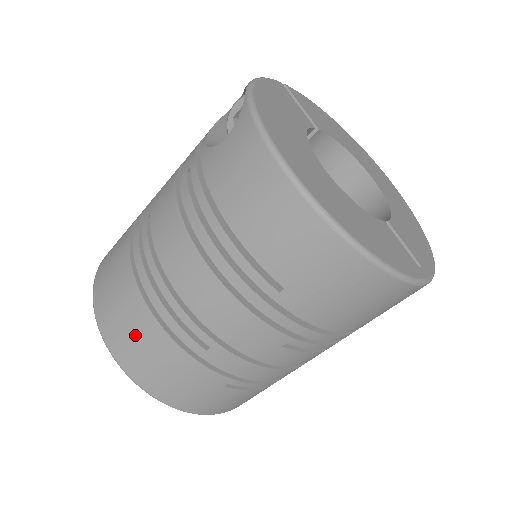
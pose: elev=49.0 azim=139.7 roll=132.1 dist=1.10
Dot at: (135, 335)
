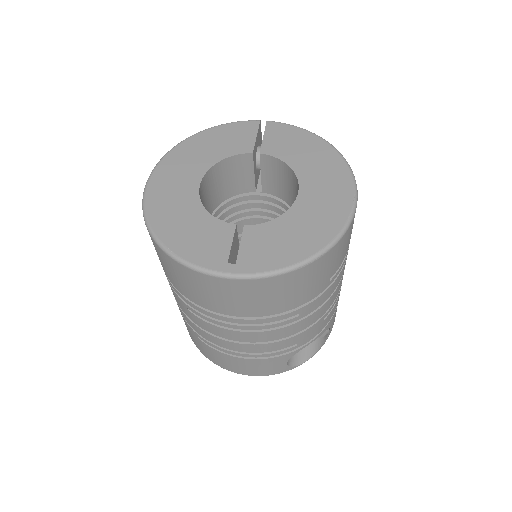
Dot at: occluded
